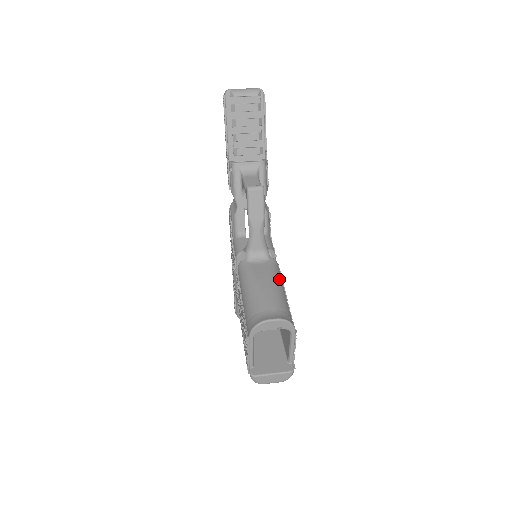
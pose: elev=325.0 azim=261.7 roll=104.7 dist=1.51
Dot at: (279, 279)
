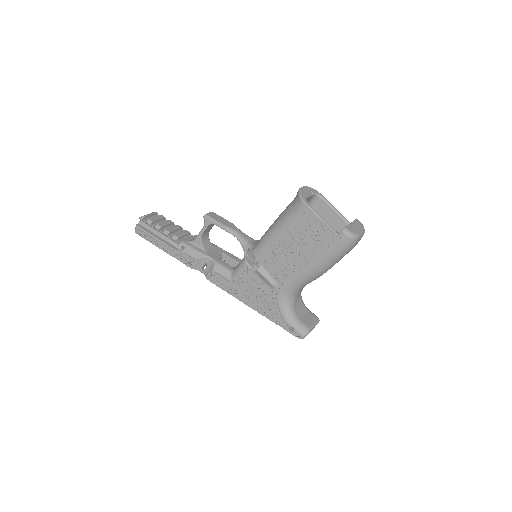
Dot at: occluded
